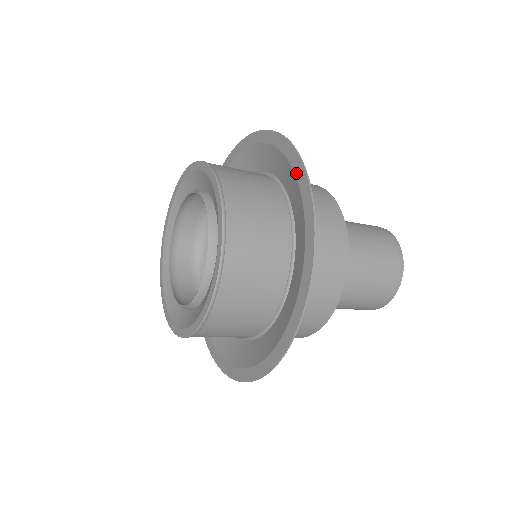
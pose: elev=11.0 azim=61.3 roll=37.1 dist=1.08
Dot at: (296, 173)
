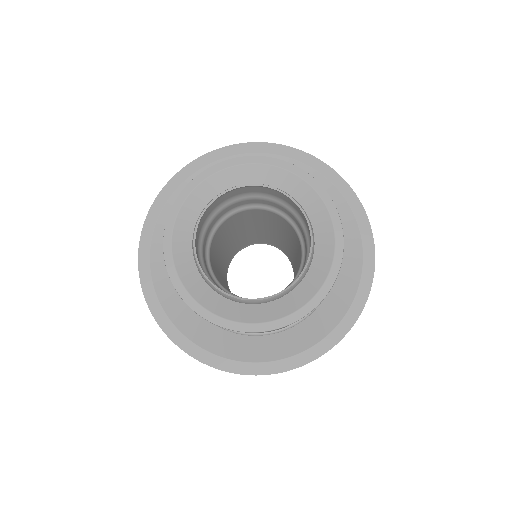
Dot at: (265, 151)
